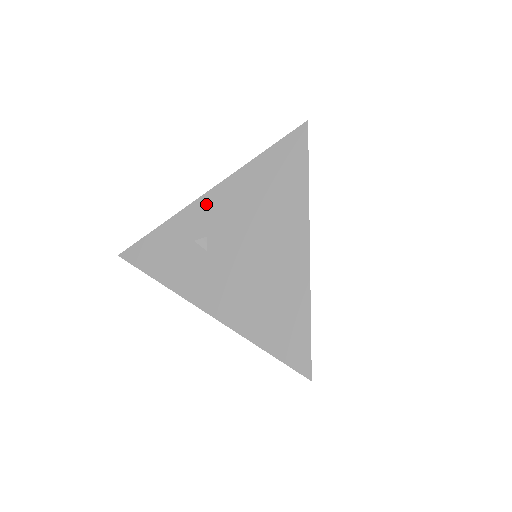
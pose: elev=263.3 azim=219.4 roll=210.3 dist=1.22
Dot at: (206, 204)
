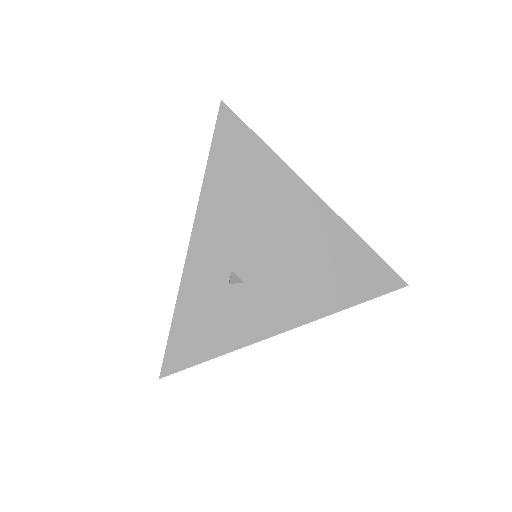
Dot at: (202, 246)
